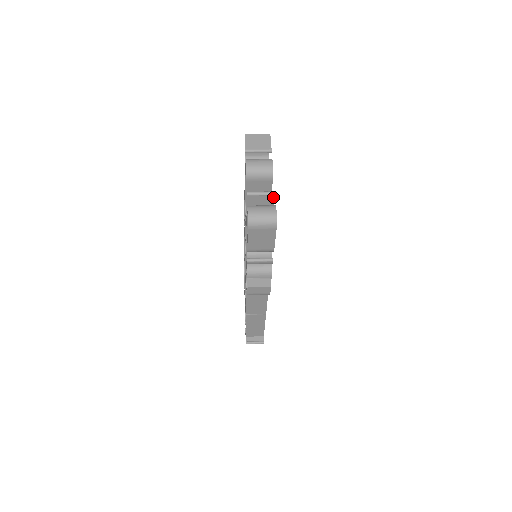
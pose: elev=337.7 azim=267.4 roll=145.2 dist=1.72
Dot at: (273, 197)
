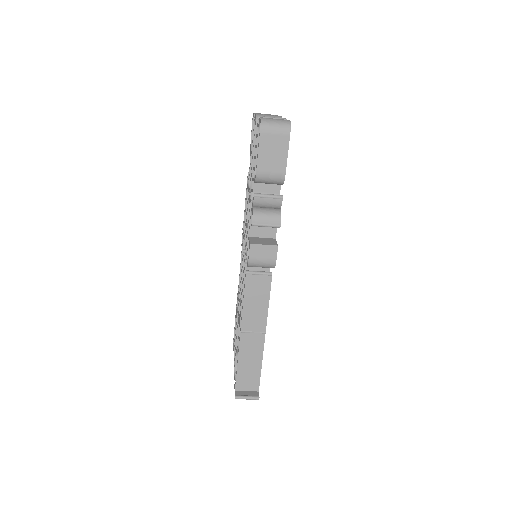
Dot at: occluded
